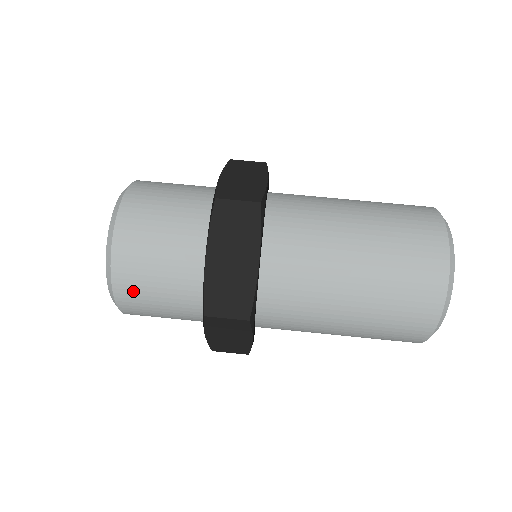
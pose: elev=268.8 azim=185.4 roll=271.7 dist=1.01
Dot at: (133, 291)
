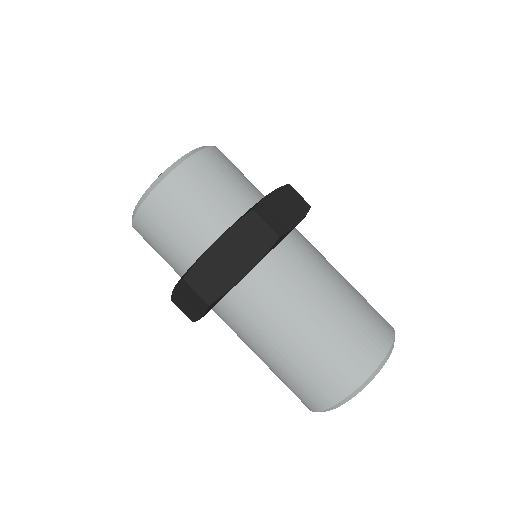
Dot at: (151, 221)
